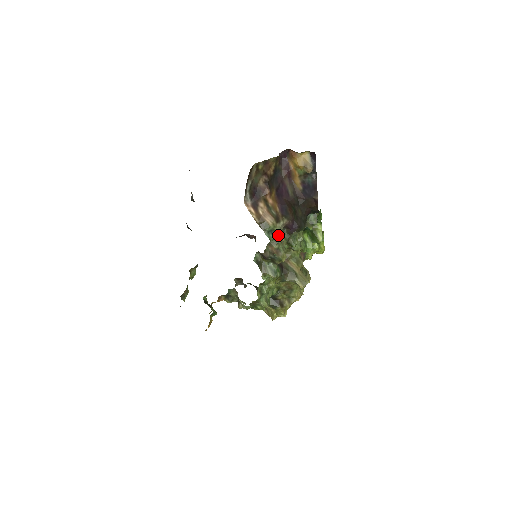
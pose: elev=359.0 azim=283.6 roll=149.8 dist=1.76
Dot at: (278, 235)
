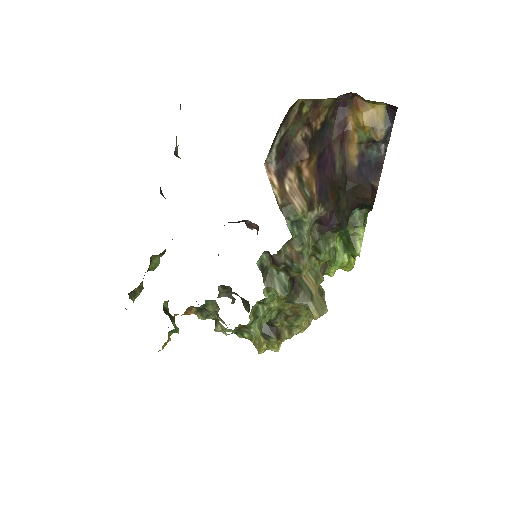
Dot at: (306, 231)
